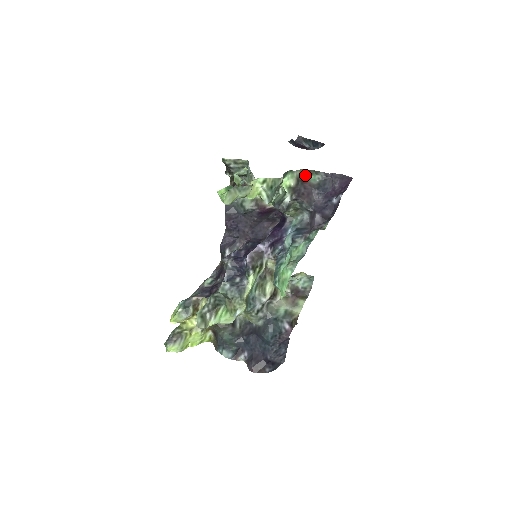
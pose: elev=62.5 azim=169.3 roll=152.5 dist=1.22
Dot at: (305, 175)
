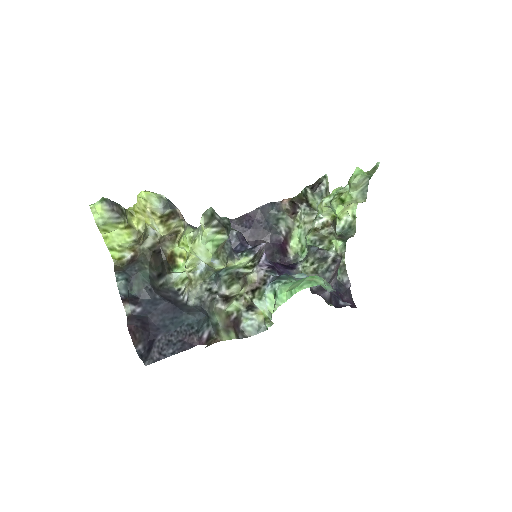
Dot at: (340, 263)
